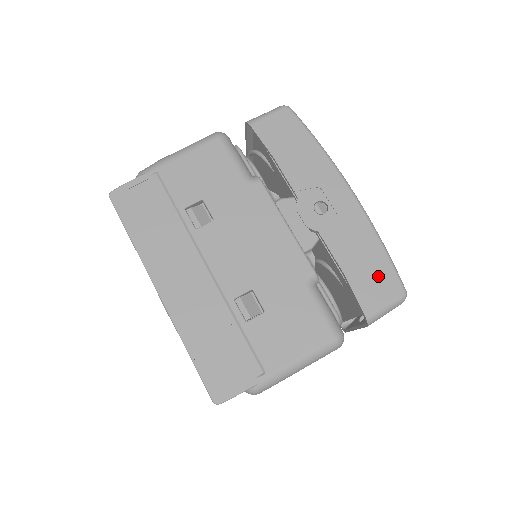
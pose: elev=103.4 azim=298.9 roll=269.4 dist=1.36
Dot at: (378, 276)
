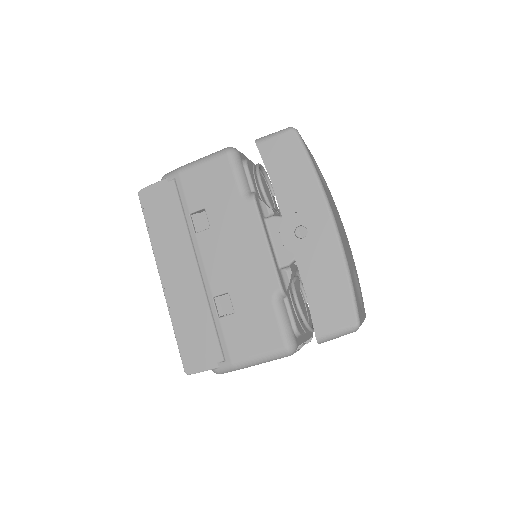
Dot at: (336, 304)
